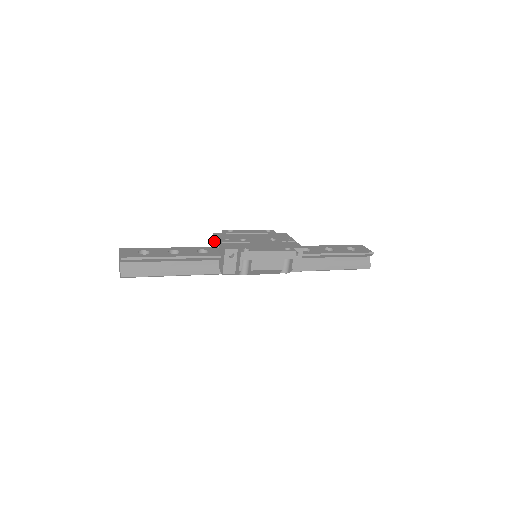
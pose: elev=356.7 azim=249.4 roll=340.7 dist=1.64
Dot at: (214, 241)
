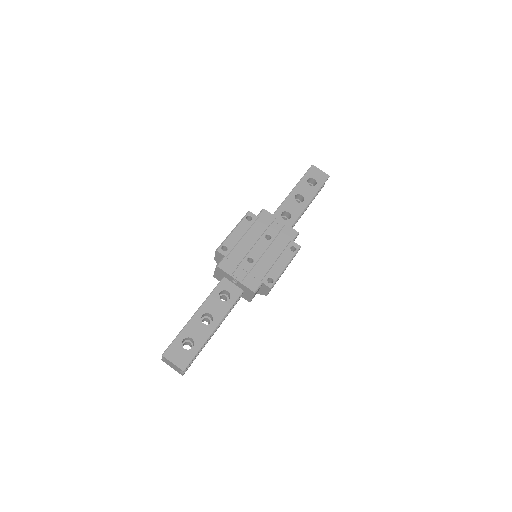
Dot at: (222, 273)
